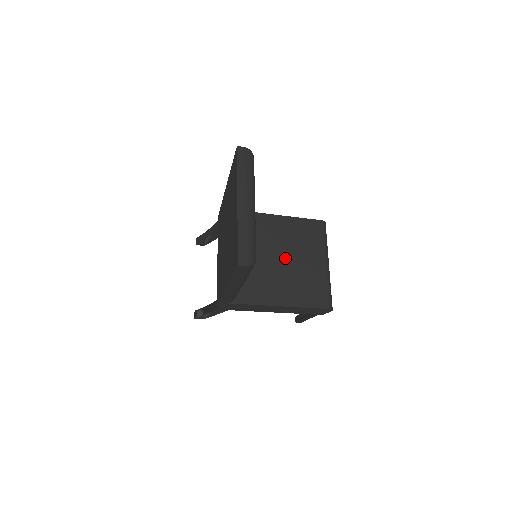
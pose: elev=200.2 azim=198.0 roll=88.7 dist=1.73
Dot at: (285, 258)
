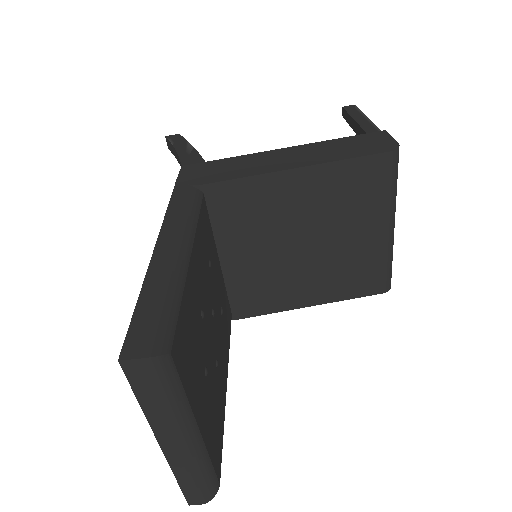
Dot at: (310, 242)
